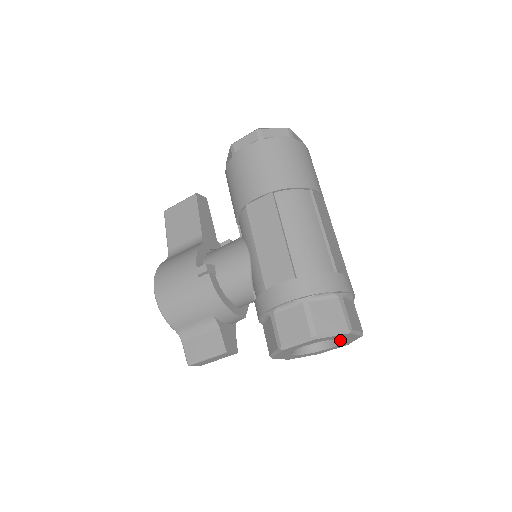
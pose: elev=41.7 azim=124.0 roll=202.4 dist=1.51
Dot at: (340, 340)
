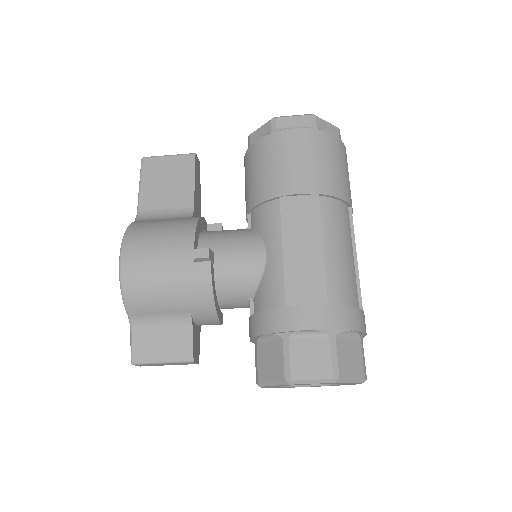
Dot at: occluded
